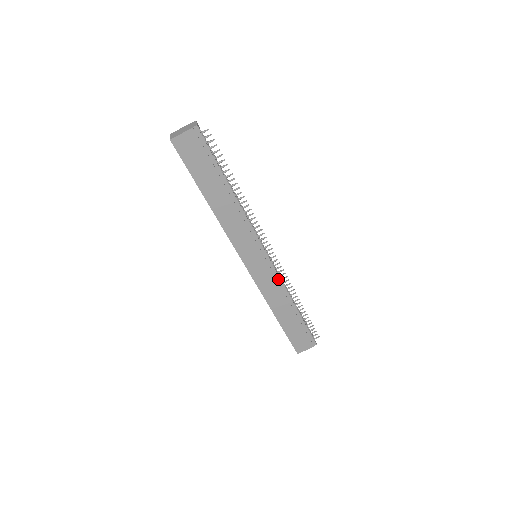
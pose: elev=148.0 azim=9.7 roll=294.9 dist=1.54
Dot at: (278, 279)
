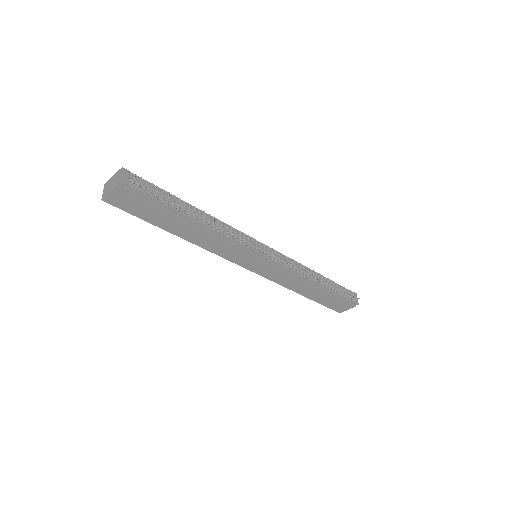
Dot at: (288, 270)
